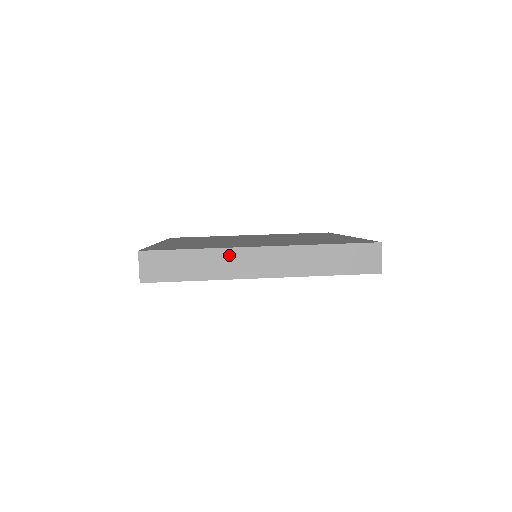
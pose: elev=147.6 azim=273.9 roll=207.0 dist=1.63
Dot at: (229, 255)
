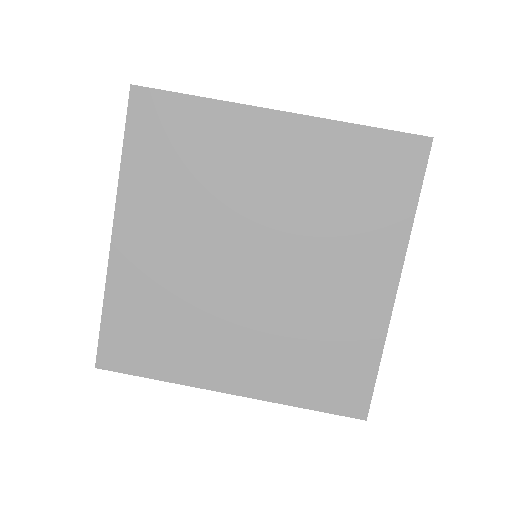
Dot at: occluded
